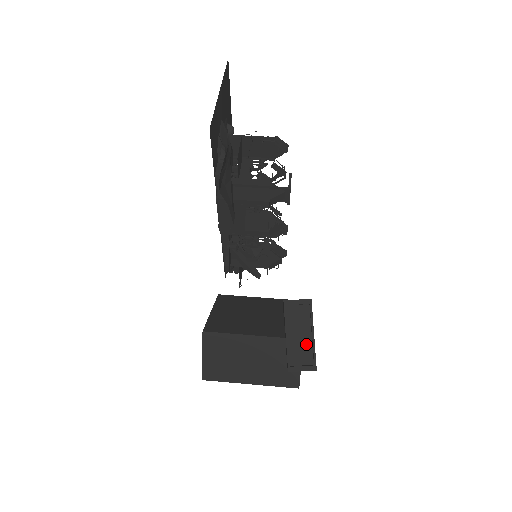
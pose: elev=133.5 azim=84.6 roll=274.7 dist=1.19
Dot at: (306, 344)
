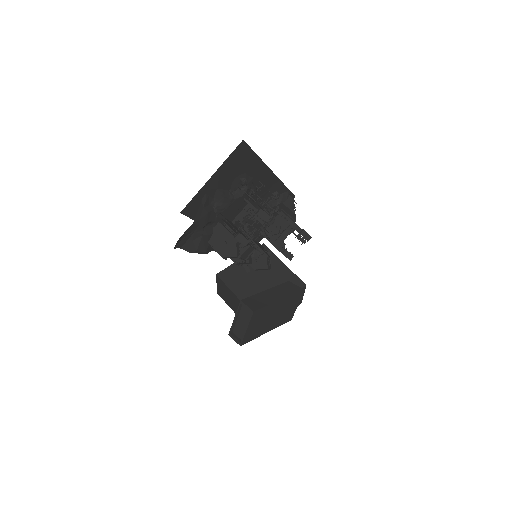
Dot at: (244, 329)
